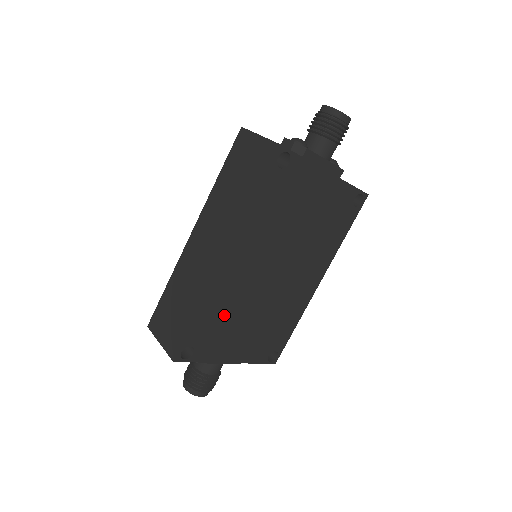
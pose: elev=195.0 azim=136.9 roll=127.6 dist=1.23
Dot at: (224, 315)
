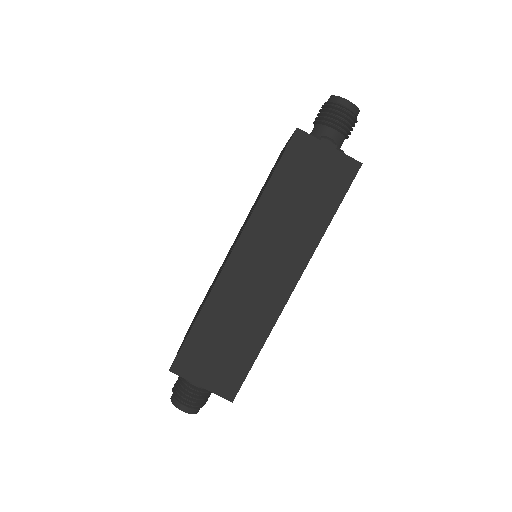
Dot at: occluded
